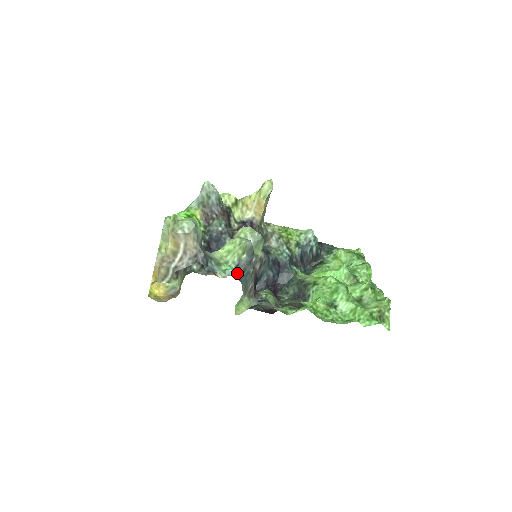
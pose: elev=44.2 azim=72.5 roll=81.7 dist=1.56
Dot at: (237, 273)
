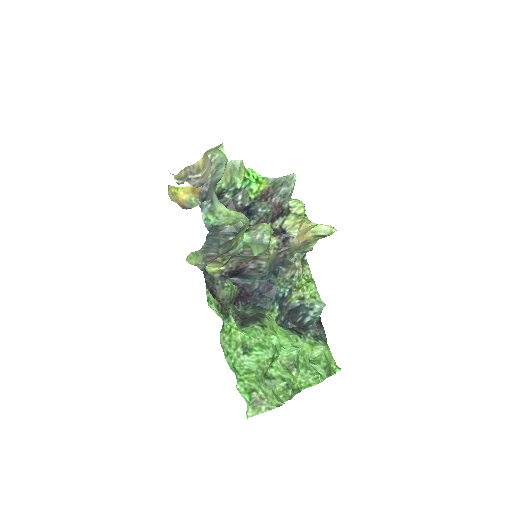
Dot at: (210, 229)
